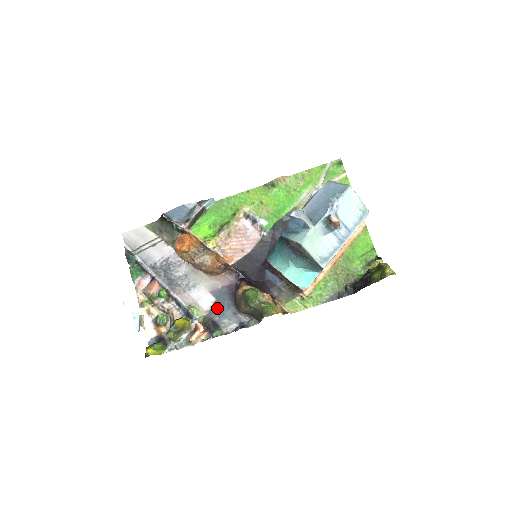
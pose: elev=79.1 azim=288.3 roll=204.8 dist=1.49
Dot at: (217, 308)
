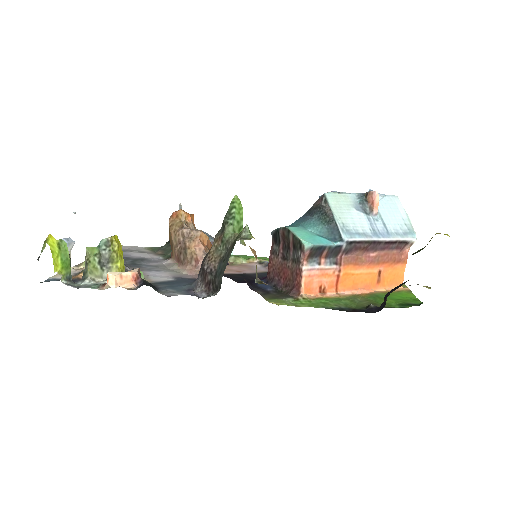
Dot at: (170, 283)
